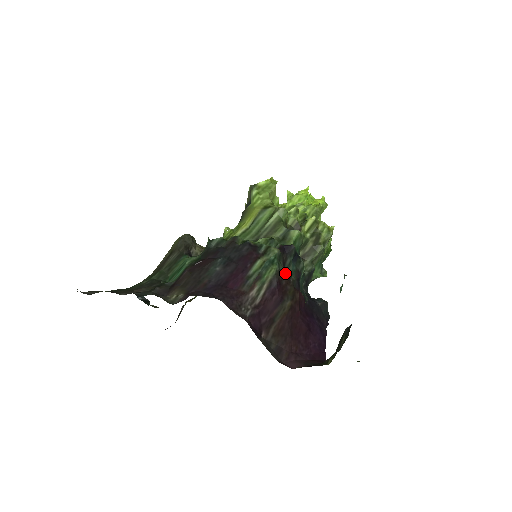
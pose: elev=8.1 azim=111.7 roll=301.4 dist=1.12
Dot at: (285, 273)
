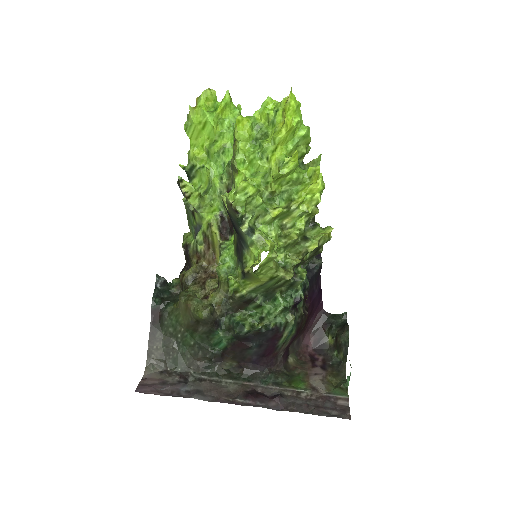
Dot at: (299, 320)
